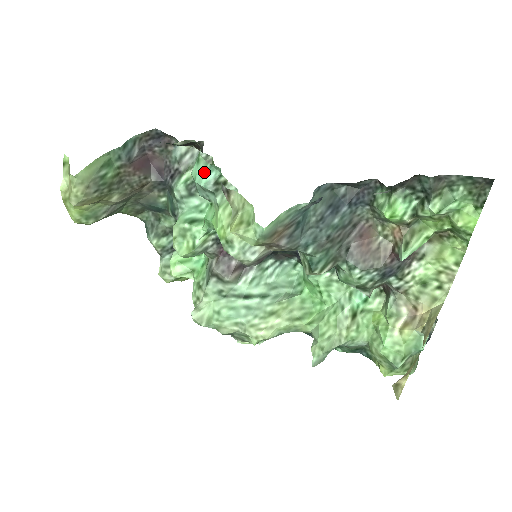
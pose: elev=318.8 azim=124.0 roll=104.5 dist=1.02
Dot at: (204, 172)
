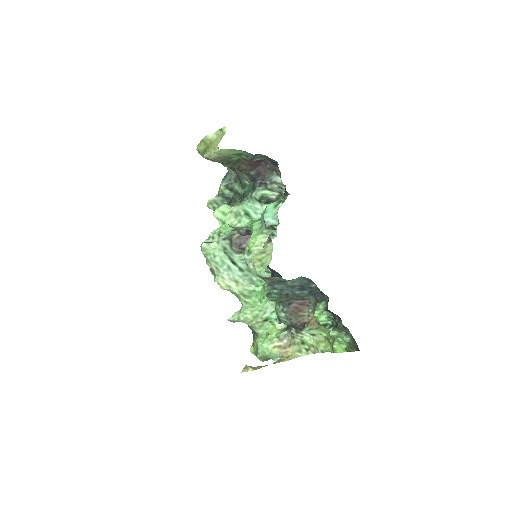
Dot at: (272, 216)
